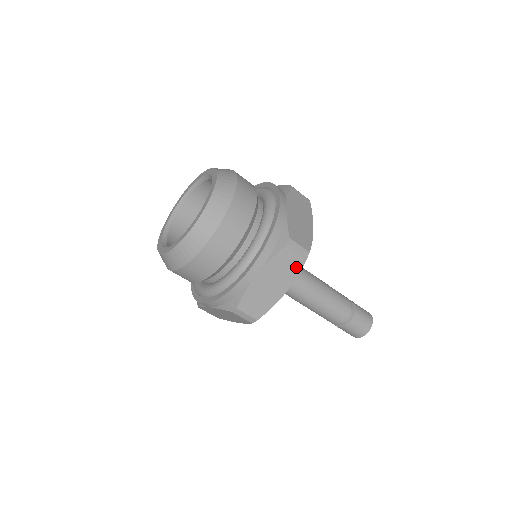
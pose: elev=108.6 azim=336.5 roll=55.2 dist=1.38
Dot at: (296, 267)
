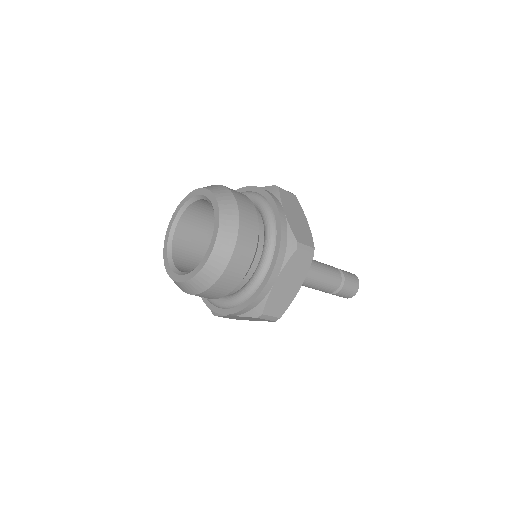
Dot at: (306, 265)
